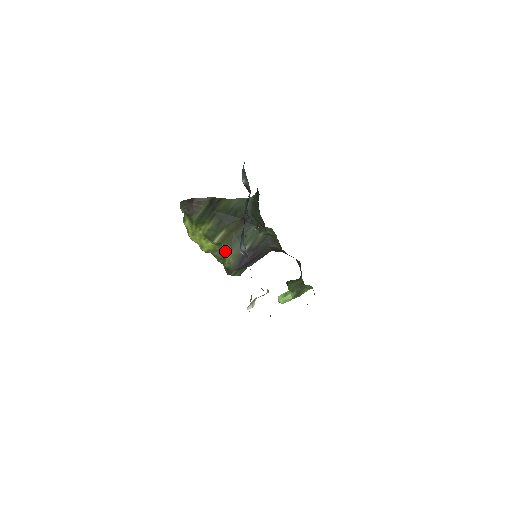
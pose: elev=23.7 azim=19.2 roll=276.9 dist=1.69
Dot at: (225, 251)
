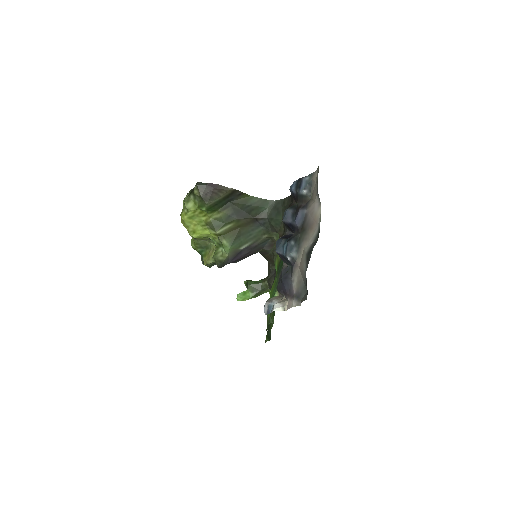
Dot at: (225, 244)
